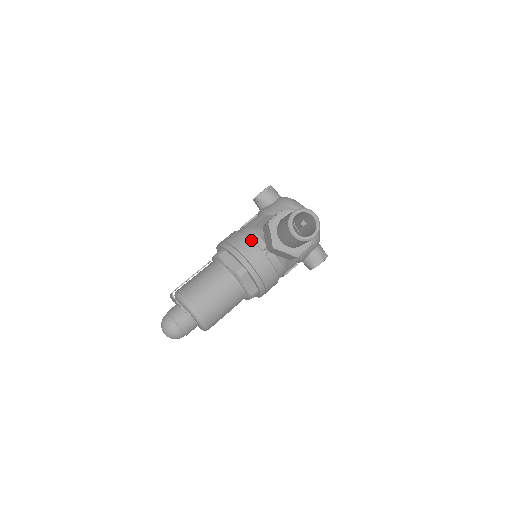
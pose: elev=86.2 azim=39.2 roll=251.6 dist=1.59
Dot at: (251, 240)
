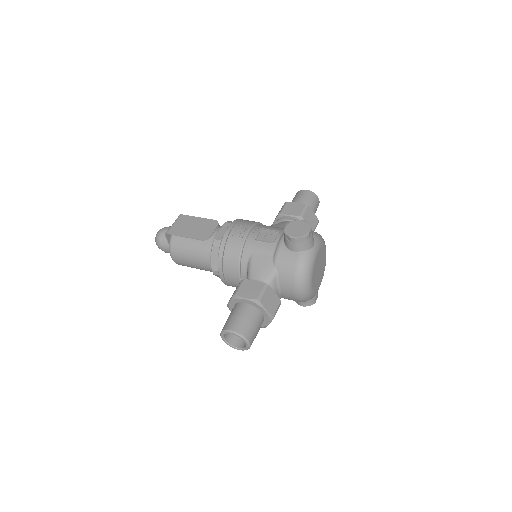
Dot at: (238, 266)
